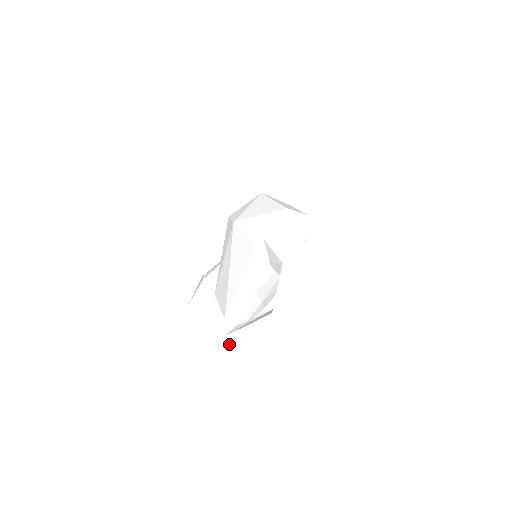
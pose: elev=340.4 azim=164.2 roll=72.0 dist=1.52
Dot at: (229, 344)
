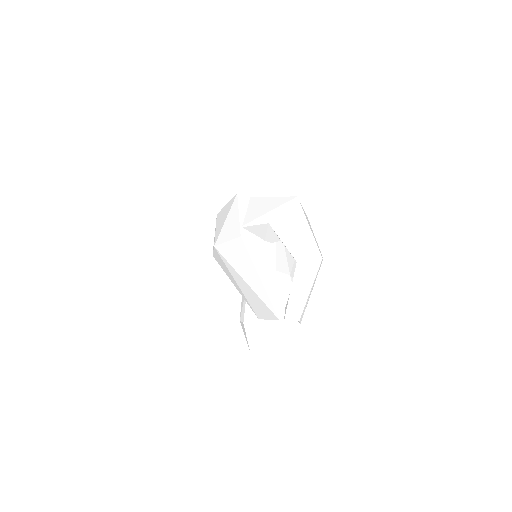
Dot at: occluded
